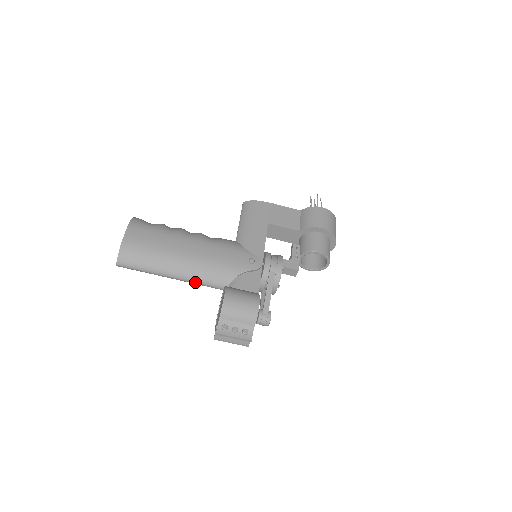
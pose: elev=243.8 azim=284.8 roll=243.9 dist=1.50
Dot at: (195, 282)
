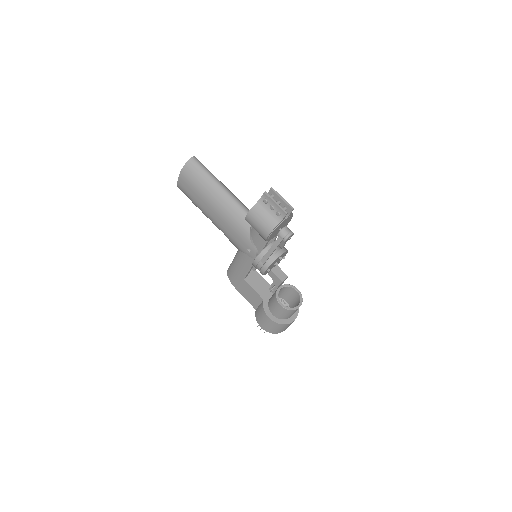
Dot at: (236, 200)
